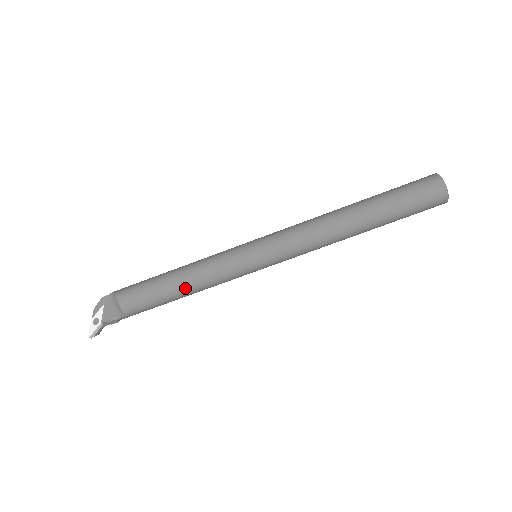
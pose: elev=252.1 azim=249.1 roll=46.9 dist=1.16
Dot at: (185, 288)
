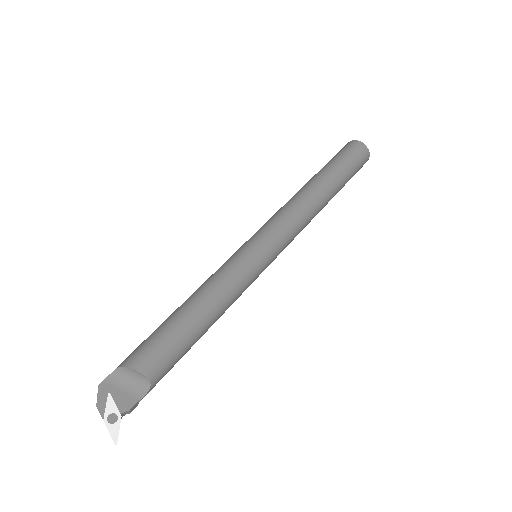
Dot at: (212, 317)
